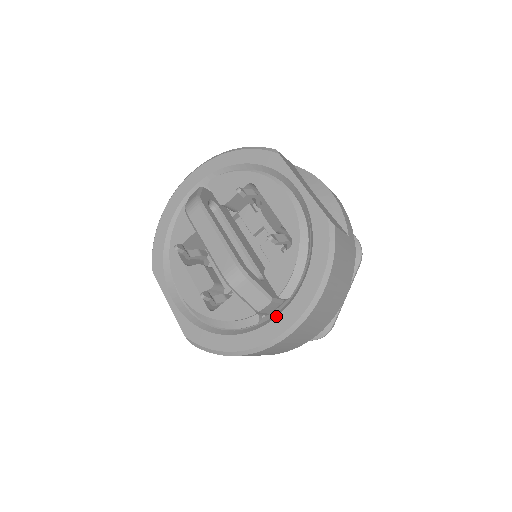
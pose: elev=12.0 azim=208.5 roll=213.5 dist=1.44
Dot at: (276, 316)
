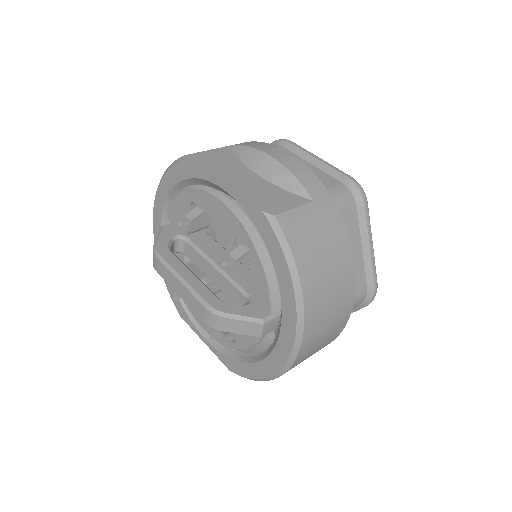
Dot at: (278, 334)
